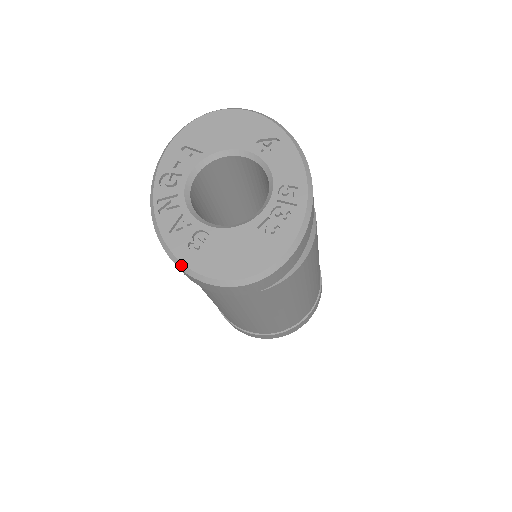
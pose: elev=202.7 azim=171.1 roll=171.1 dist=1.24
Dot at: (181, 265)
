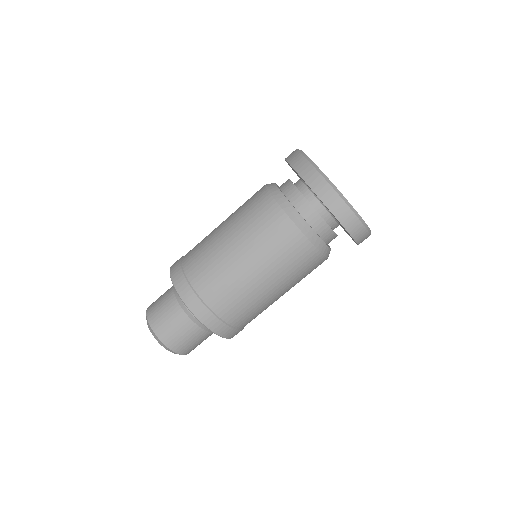
Dot at: (348, 202)
